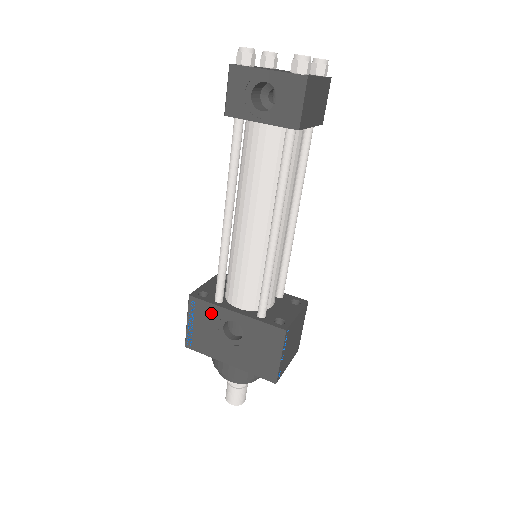
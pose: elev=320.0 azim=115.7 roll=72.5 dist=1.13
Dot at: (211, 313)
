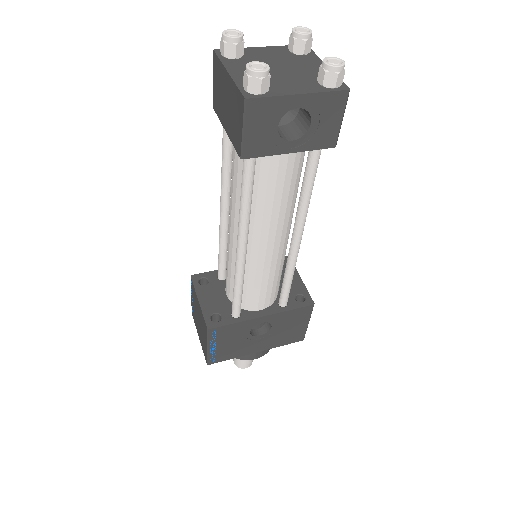
Dot at: (236, 330)
